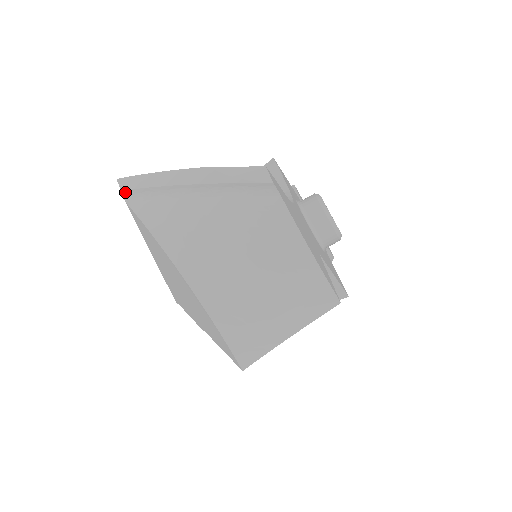
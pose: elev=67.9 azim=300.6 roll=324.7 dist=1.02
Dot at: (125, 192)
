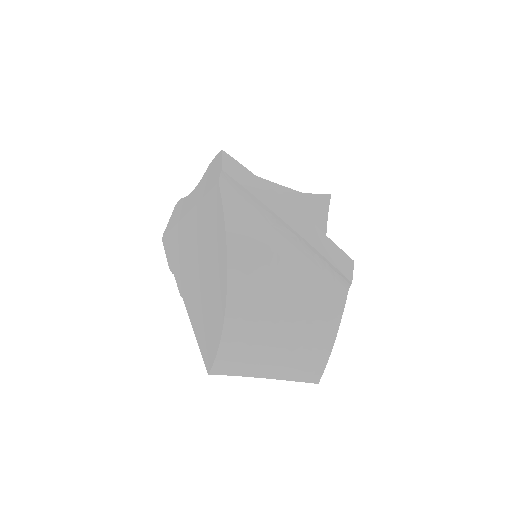
Dot at: (225, 174)
